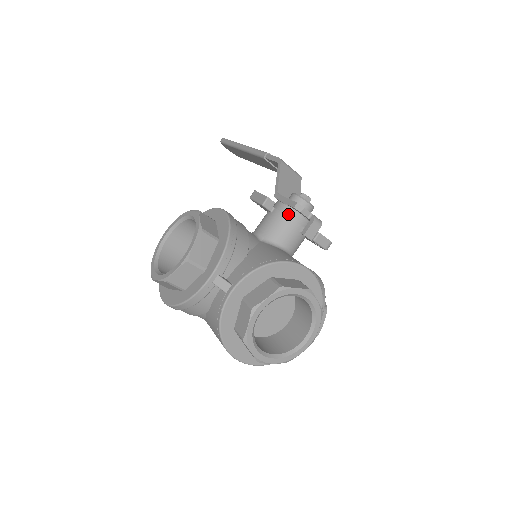
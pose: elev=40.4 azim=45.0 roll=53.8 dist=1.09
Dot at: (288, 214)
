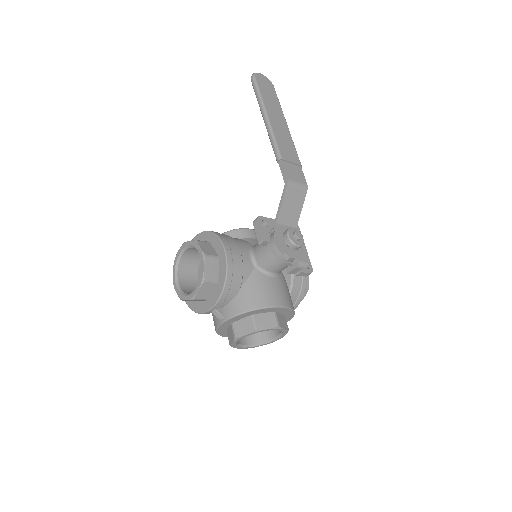
Dot at: (278, 255)
